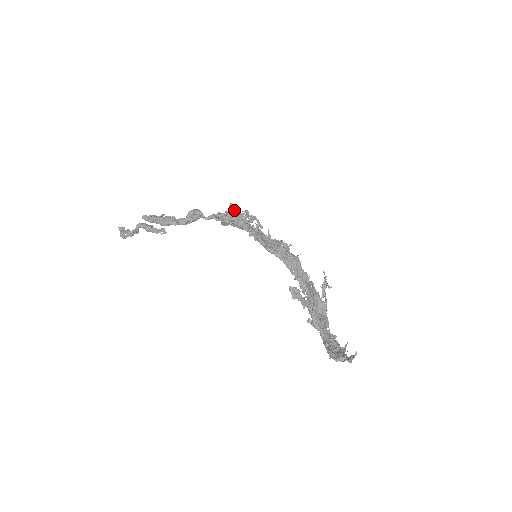
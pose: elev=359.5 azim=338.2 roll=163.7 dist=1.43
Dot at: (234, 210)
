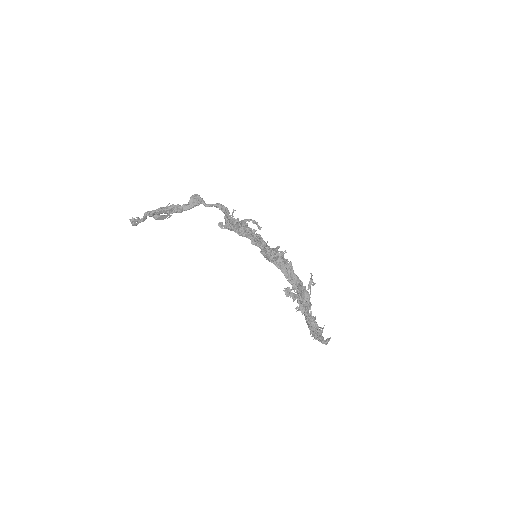
Dot at: (237, 218)
